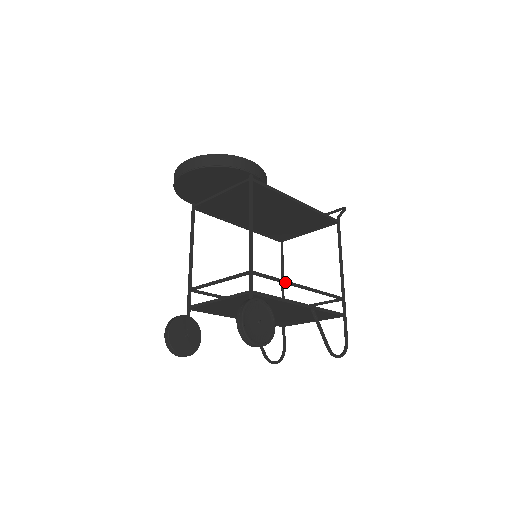
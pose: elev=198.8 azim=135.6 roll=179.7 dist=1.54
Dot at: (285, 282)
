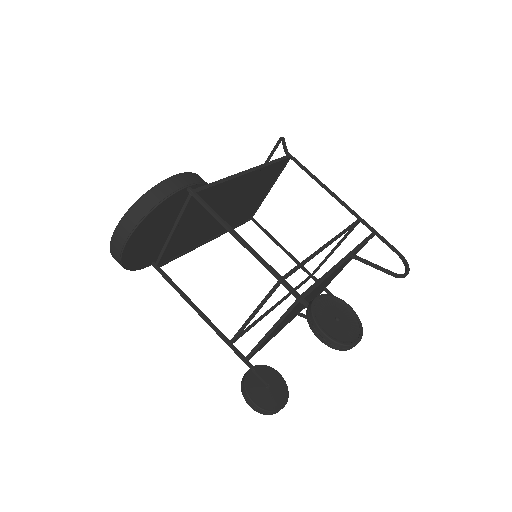
Dot at: (312, 257)
